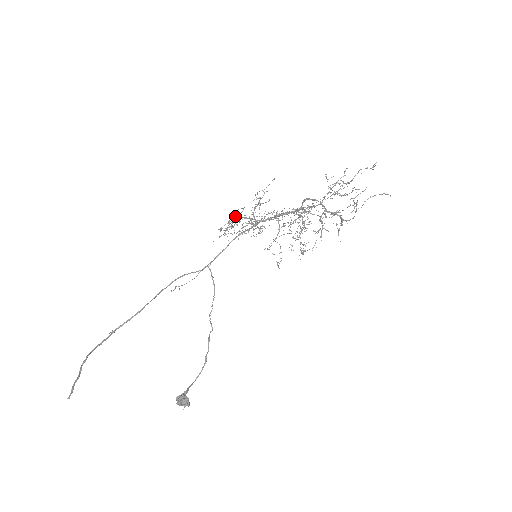
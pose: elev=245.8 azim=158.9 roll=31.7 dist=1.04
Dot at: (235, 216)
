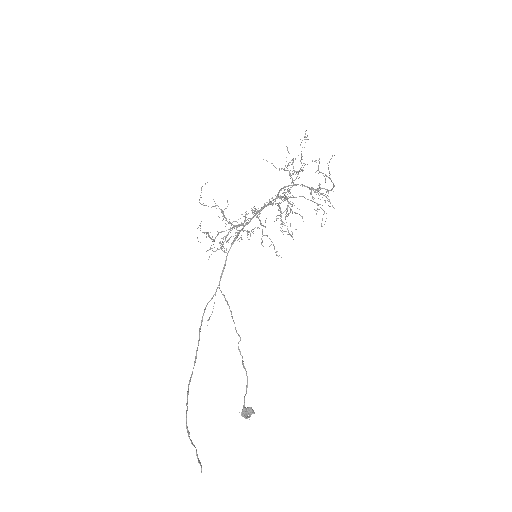
Dot at: (221, 231)
